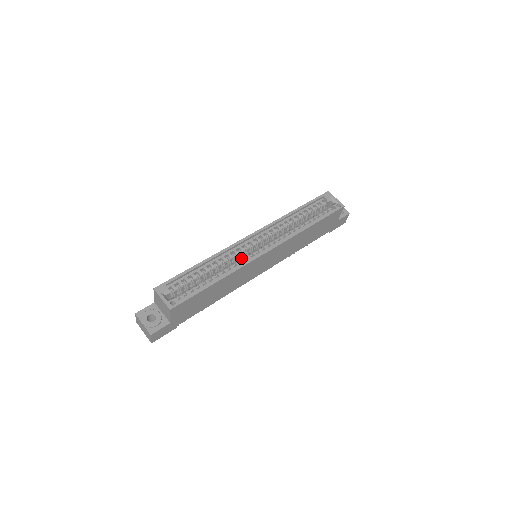
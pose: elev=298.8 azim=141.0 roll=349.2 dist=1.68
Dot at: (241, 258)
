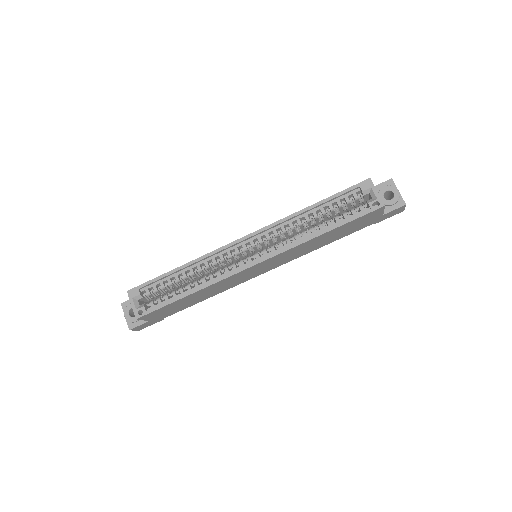
Dot at: occluded
